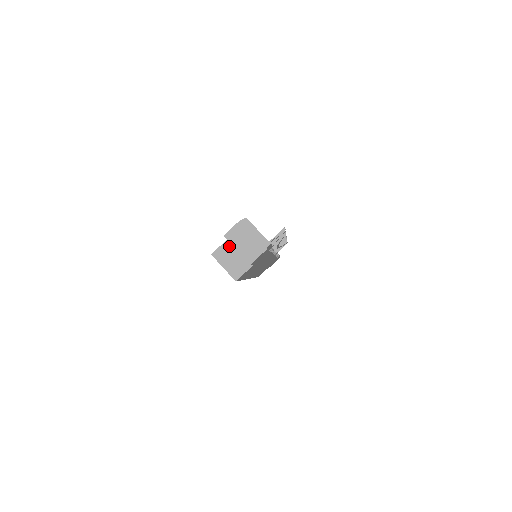
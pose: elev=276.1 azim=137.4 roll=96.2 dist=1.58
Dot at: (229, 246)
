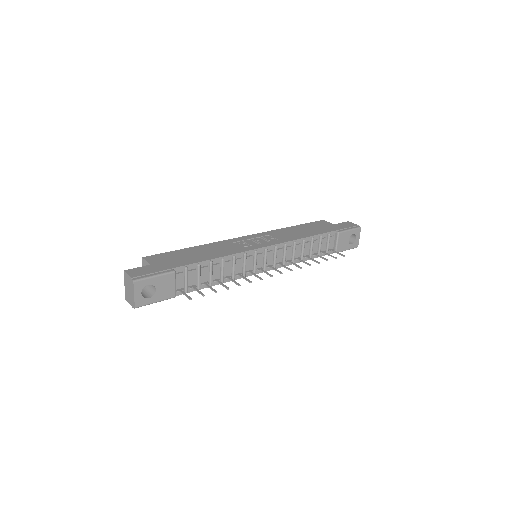
Dot at: occluded
